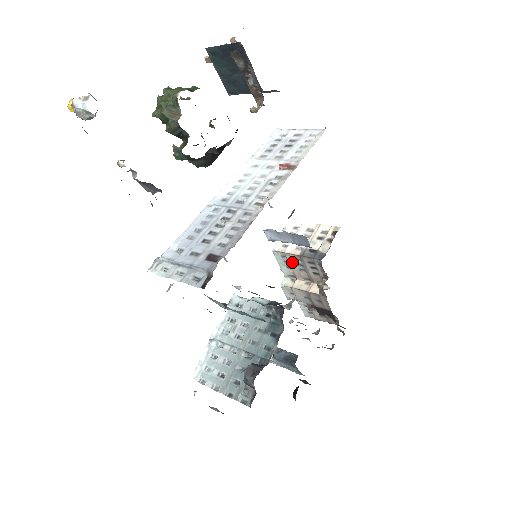
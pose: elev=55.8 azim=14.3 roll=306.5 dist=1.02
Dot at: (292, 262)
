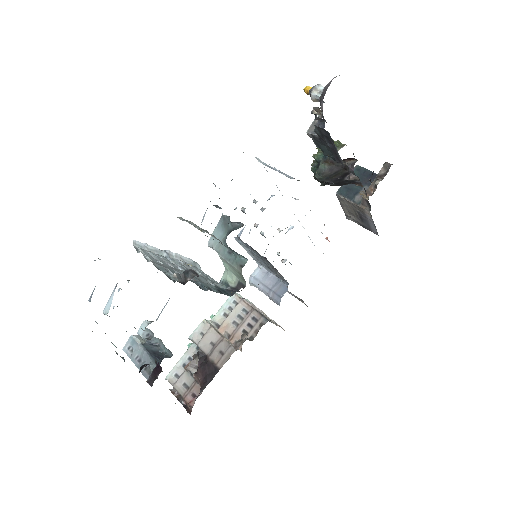
Dot at: (237, 311)
